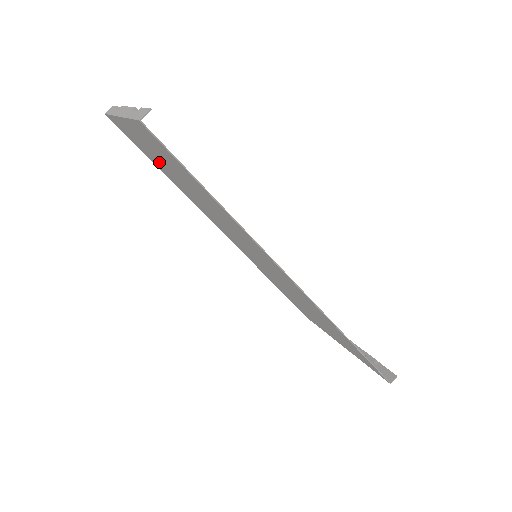
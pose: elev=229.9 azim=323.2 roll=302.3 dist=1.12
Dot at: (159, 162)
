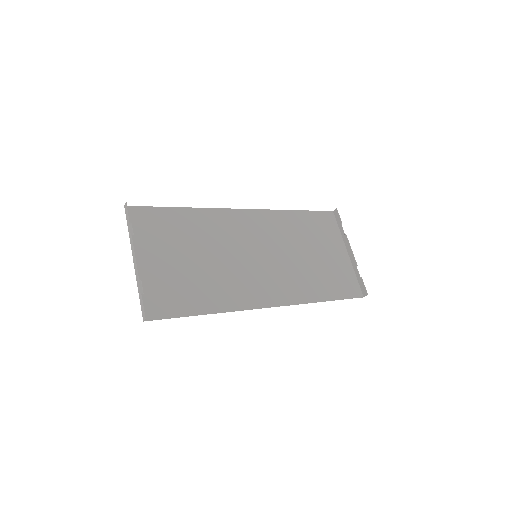
Dot at: (170, 242)
